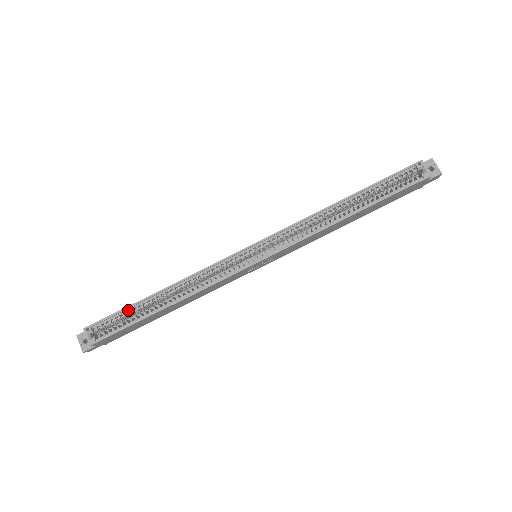
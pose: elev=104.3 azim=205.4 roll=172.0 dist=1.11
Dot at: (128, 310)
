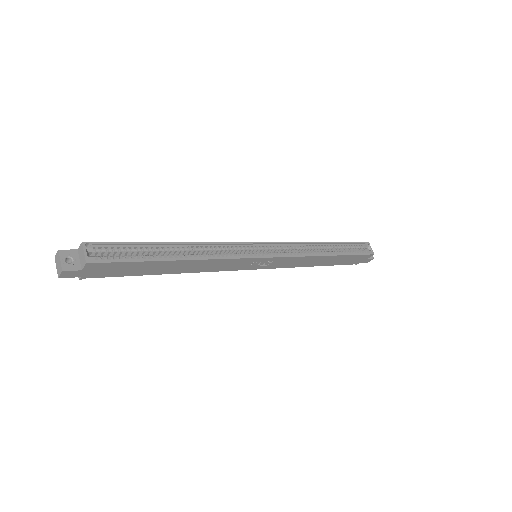
Dot at: (139, 246)
